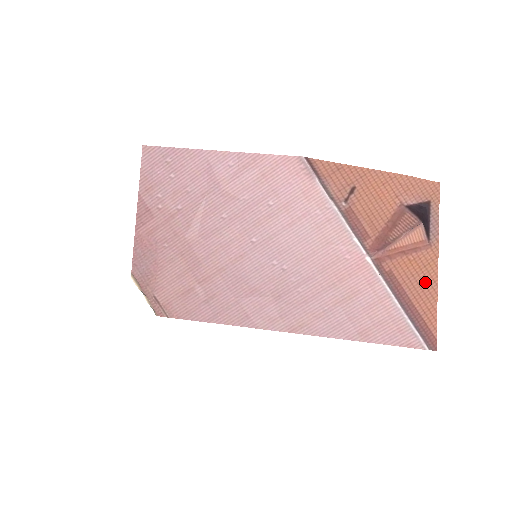
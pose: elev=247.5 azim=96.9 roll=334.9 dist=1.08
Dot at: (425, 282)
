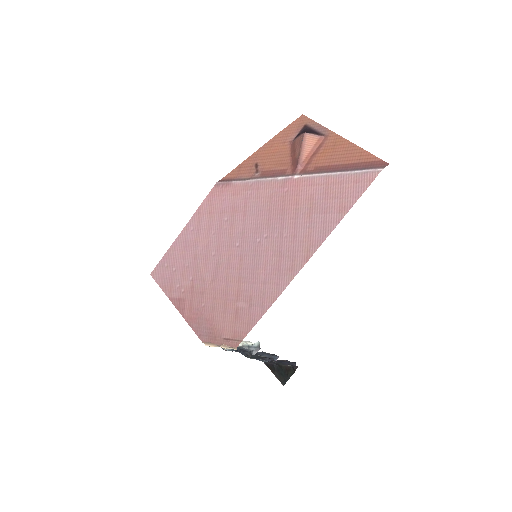
Dot at: (343, 150)
